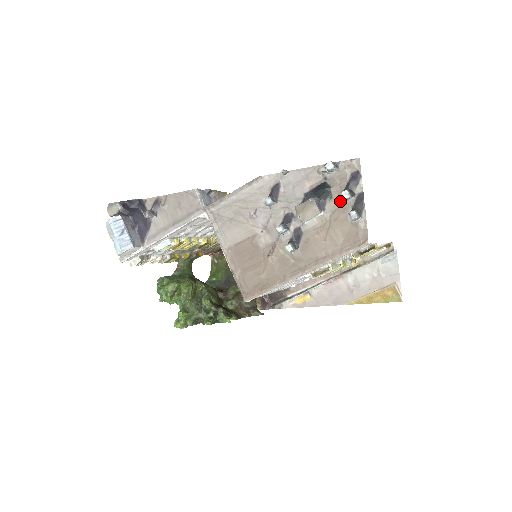
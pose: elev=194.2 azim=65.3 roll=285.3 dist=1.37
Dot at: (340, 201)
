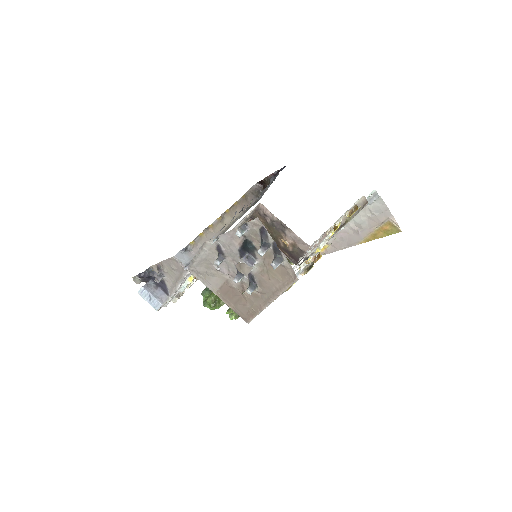
Dot at: occluded
